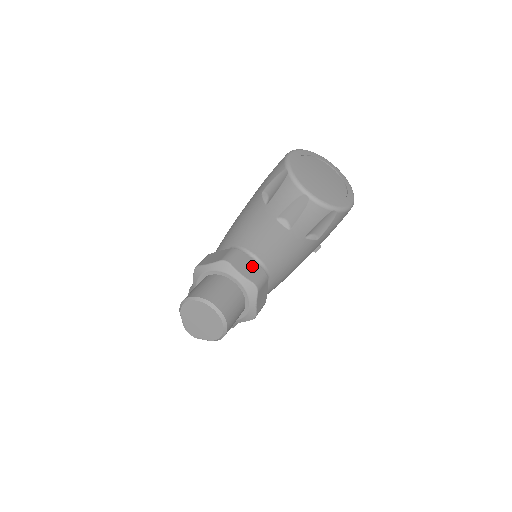
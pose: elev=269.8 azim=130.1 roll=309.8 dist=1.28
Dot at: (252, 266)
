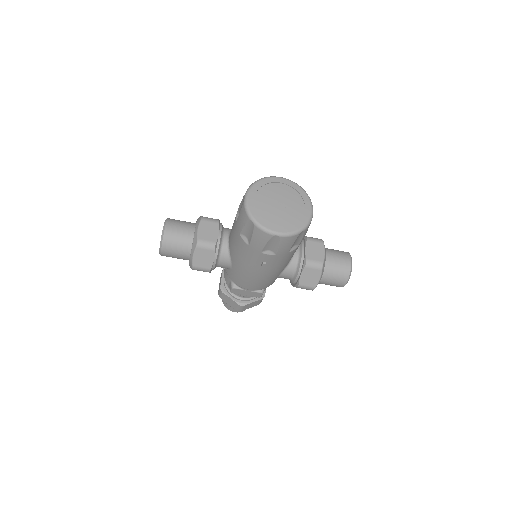
Dot at: (212, 234)
